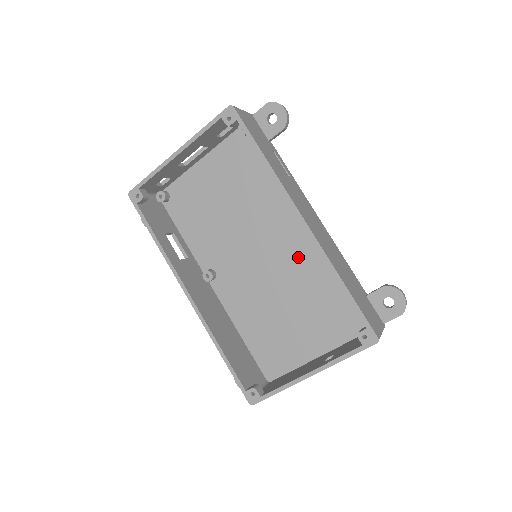
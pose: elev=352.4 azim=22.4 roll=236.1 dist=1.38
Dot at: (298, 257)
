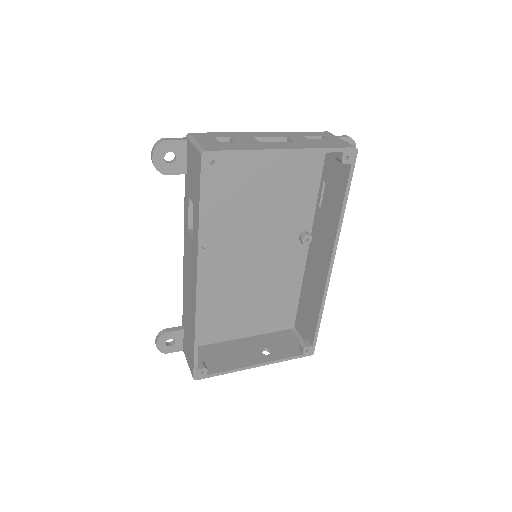
Dot at: (279, 266)
